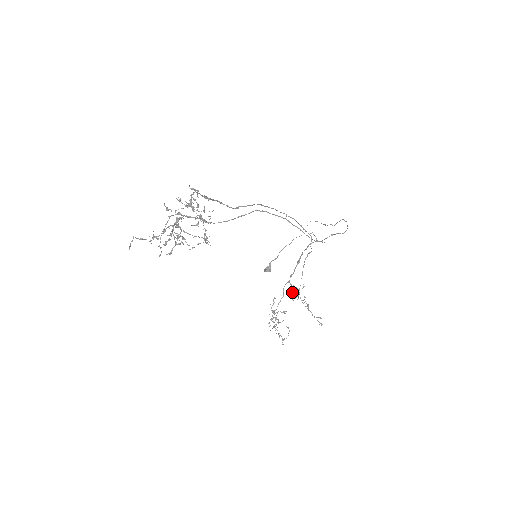
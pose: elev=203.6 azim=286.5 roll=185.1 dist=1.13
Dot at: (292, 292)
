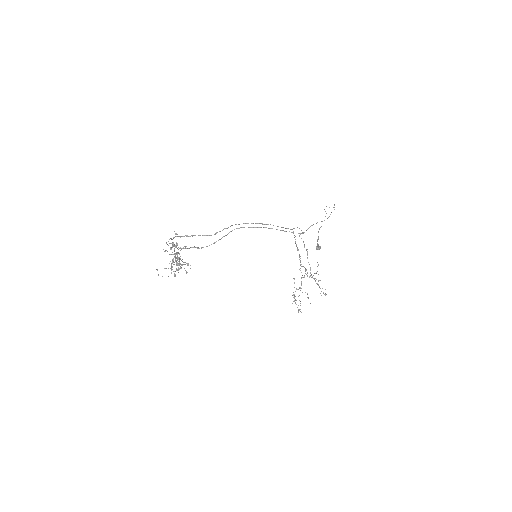
Dot at: occluded
